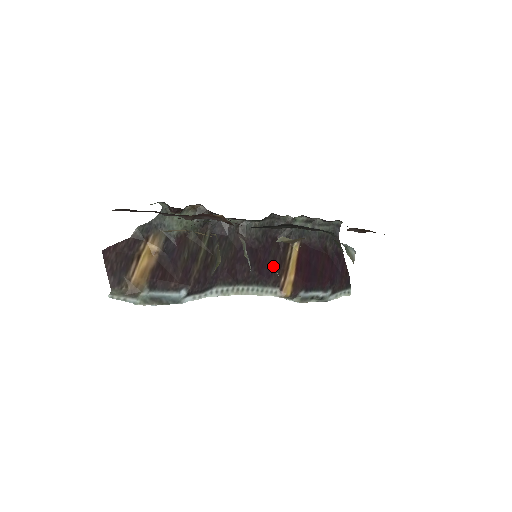
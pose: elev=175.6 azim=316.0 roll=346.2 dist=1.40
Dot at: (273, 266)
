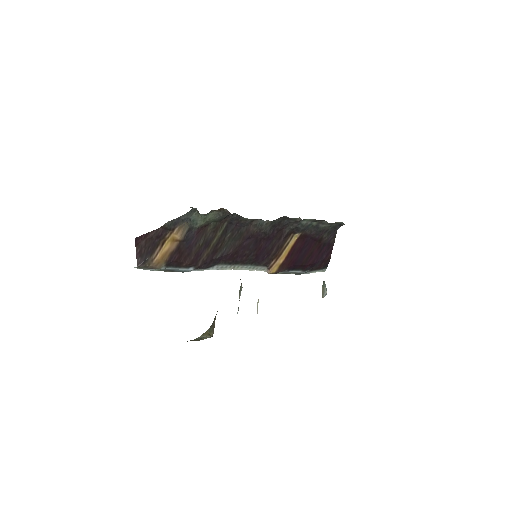
Dot at: (270, 252)
